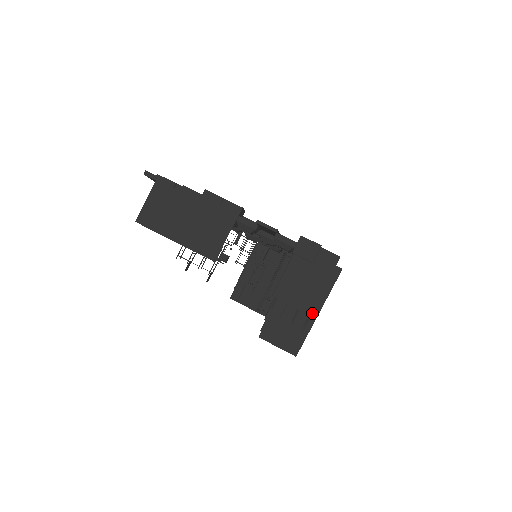
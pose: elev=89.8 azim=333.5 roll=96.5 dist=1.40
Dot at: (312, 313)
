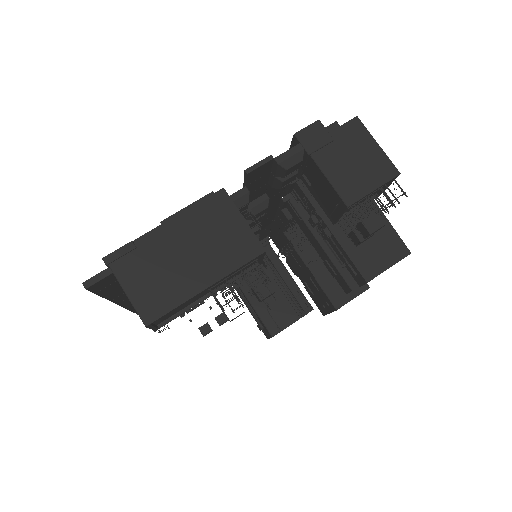
Dot at: (392, 174)
